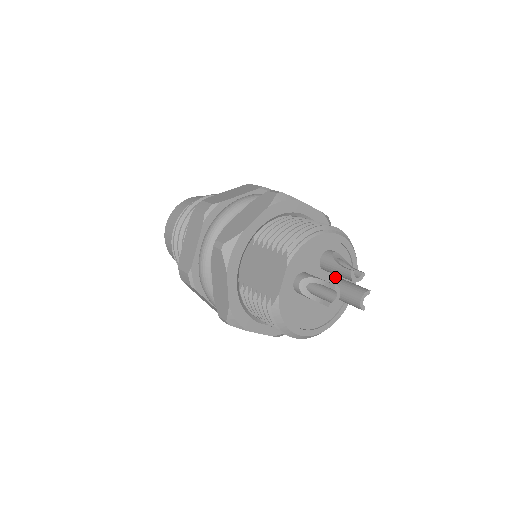
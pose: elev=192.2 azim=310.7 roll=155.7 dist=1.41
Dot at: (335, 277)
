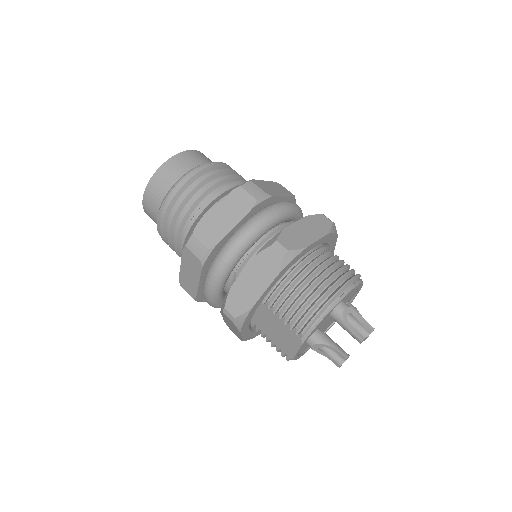
Dot at: occluded
